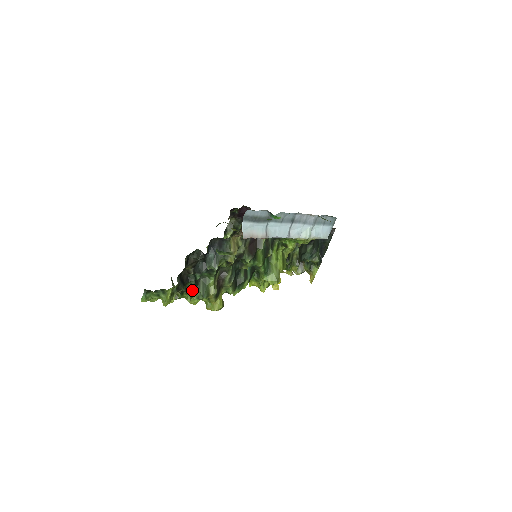
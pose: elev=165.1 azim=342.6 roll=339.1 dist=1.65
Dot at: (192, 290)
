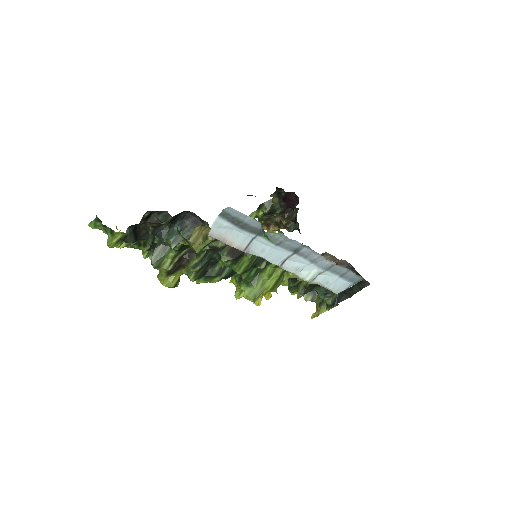
Dot at: occluded
